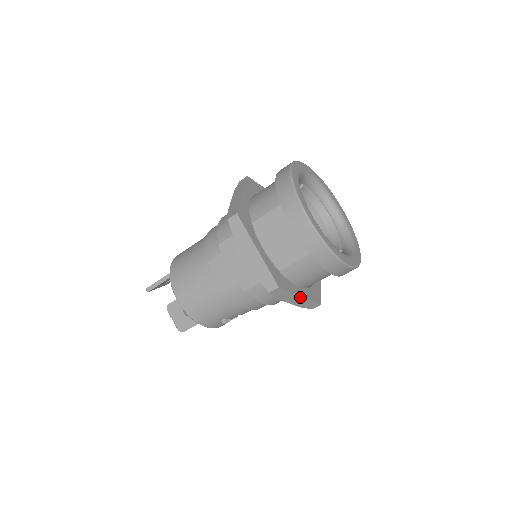
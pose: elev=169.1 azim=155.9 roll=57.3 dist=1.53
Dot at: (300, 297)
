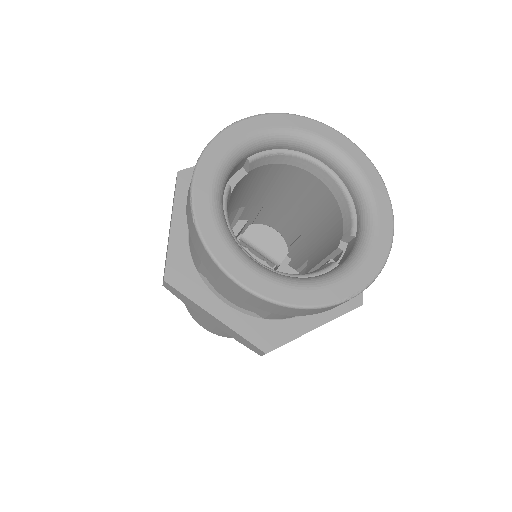
Dot at: occluded
